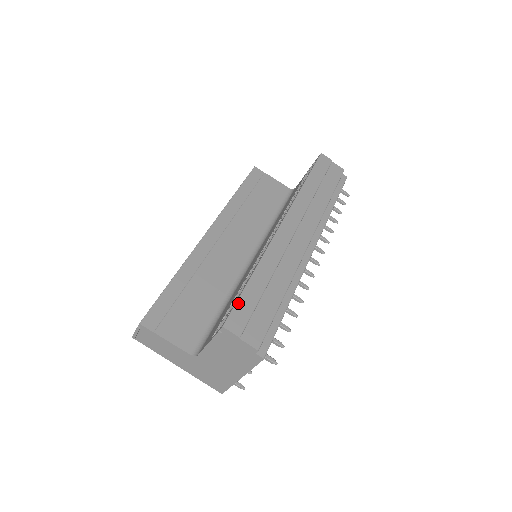
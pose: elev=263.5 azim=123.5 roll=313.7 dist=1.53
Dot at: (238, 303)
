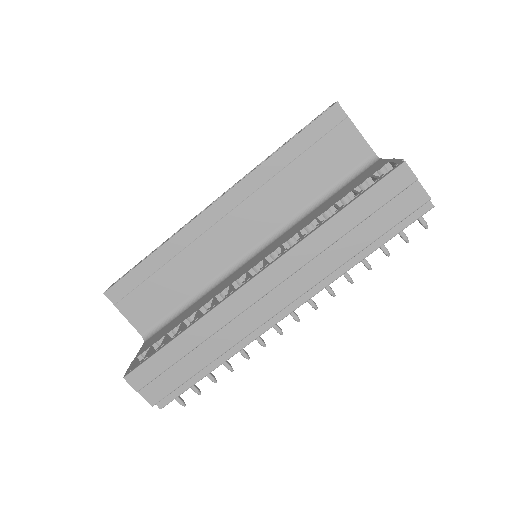
Dot at: (149, 360)
